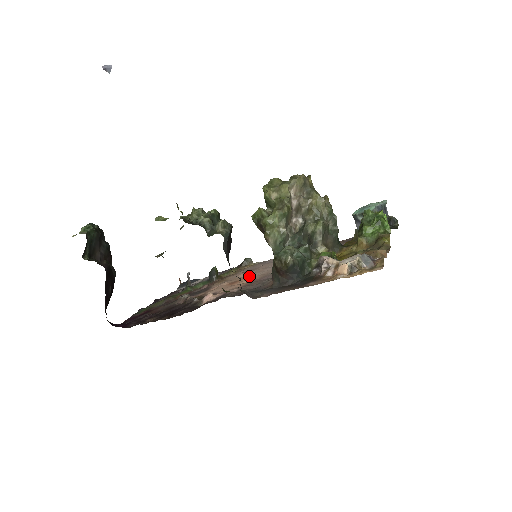
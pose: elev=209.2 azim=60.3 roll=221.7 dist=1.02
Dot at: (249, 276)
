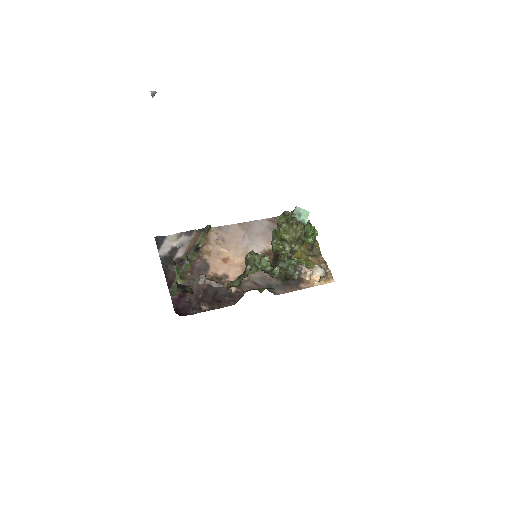
Dot at: (233, 254)
